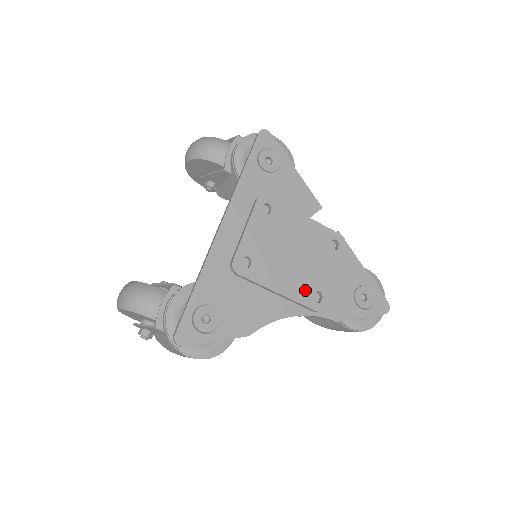
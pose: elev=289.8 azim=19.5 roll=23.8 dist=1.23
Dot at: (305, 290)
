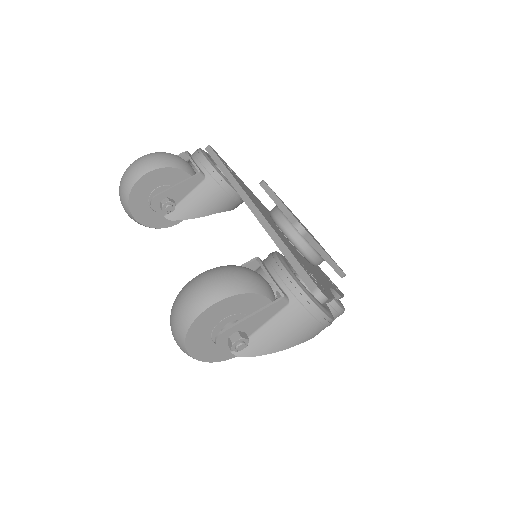
Dot at: occluded
